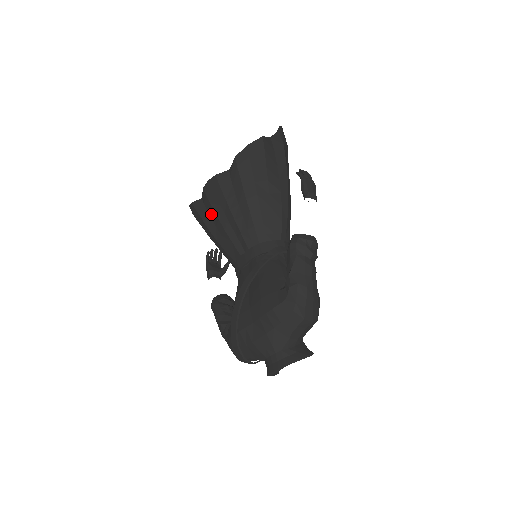
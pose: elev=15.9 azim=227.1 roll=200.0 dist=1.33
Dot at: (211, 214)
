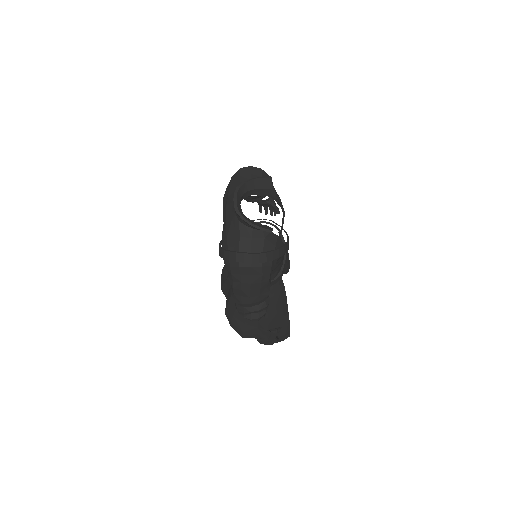
Dot at: (228, 288)
